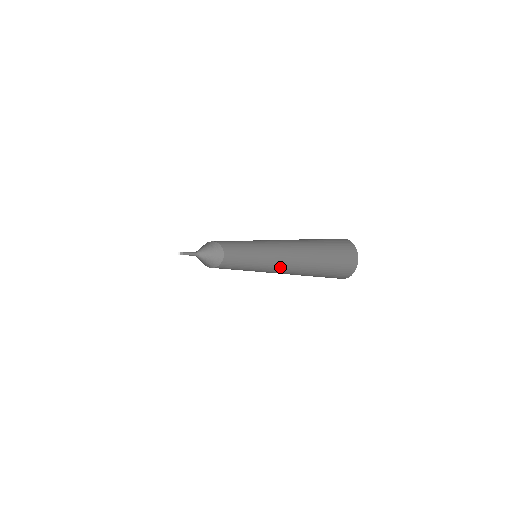
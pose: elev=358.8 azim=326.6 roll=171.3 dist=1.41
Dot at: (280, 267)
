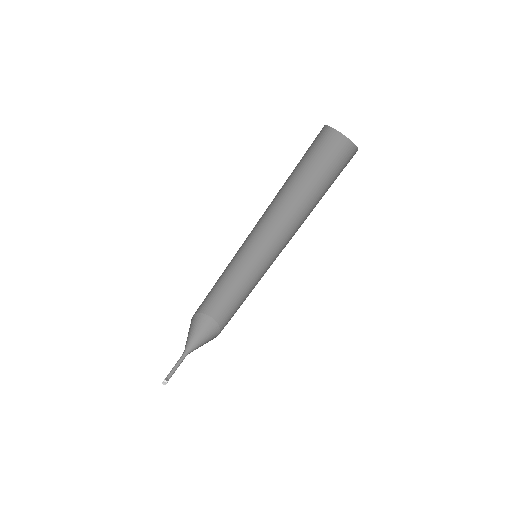
Dot at: occluded
